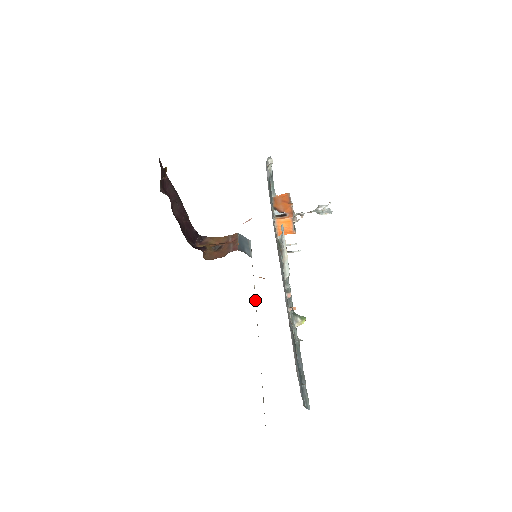
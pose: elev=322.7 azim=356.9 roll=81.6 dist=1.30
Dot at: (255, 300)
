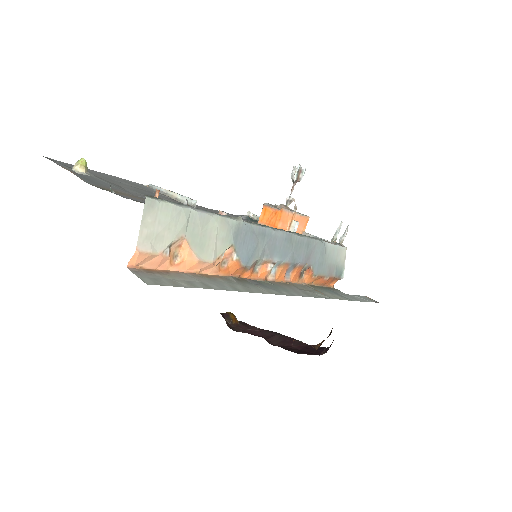
Dot at: (282, 284)
